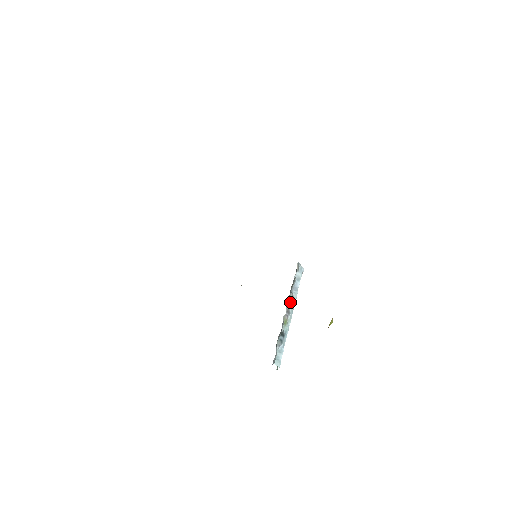
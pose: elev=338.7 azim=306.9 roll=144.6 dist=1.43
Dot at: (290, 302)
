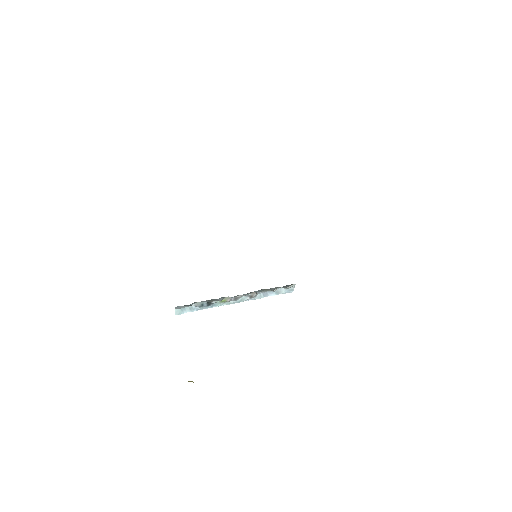
Dot at: (248, 296)
